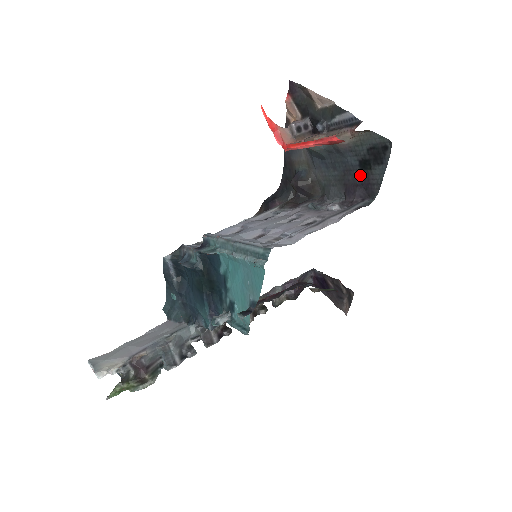
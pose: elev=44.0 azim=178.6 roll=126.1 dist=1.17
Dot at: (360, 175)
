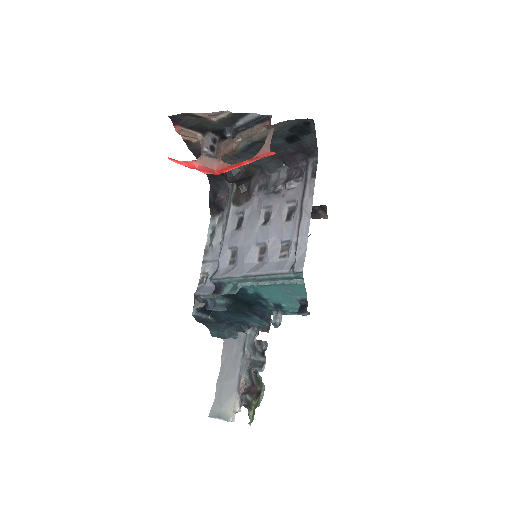
Dot at: (292, 147)
